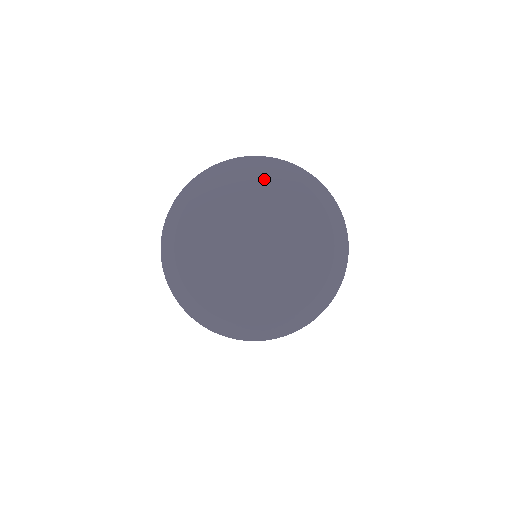
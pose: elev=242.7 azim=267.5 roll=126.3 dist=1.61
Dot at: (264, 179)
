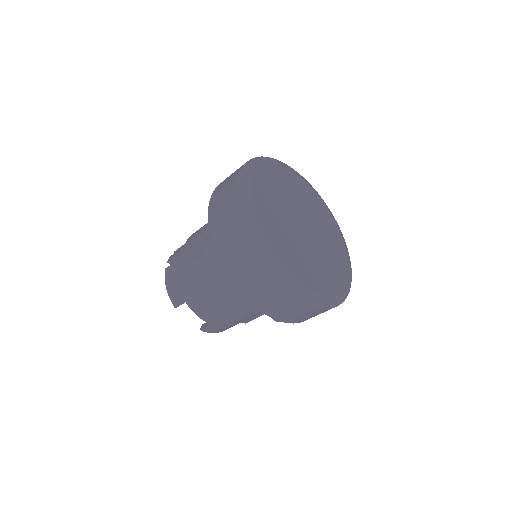
Dot at: (320, 204)
